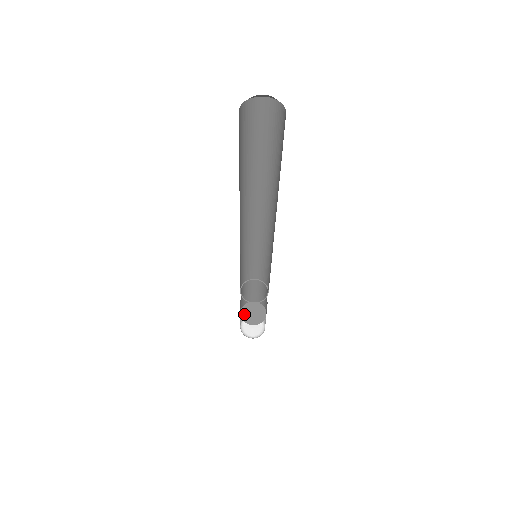
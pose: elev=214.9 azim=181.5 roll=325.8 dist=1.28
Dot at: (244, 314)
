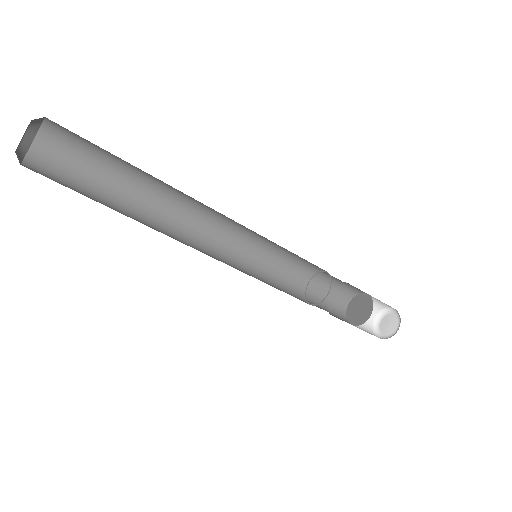
Dot at: (350, 309)
